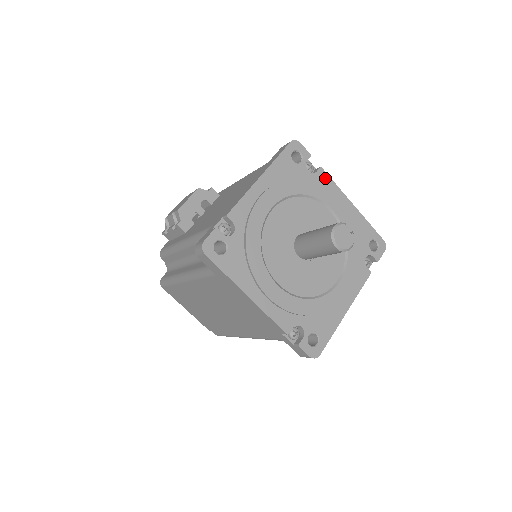
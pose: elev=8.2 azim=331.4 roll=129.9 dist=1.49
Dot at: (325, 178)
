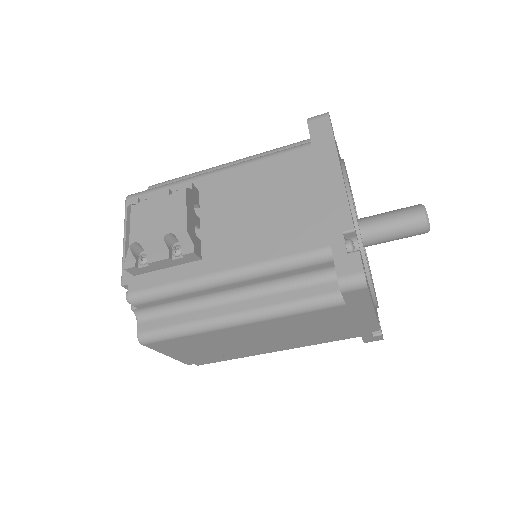
Dot at: occluded
